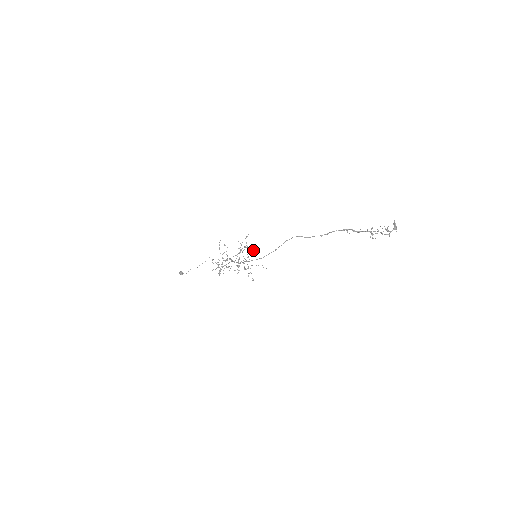
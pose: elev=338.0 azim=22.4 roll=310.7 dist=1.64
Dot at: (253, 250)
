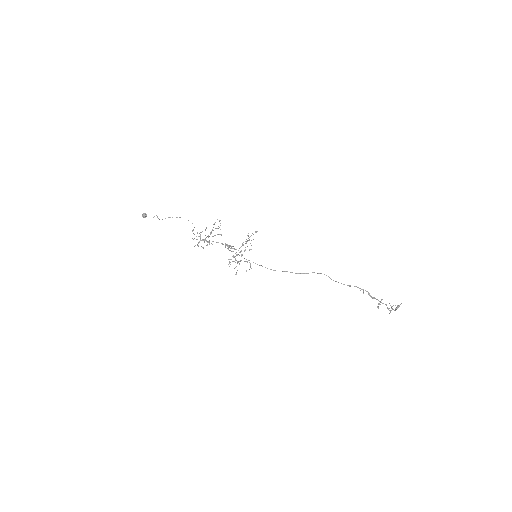
Dot at: occluded
